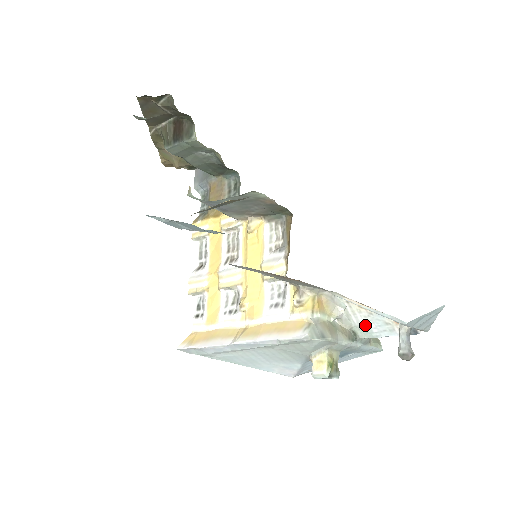
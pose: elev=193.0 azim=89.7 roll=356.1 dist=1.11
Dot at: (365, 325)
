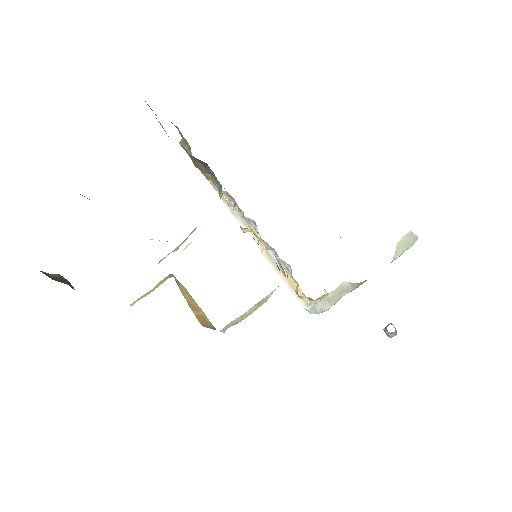
Dot at: occluded
